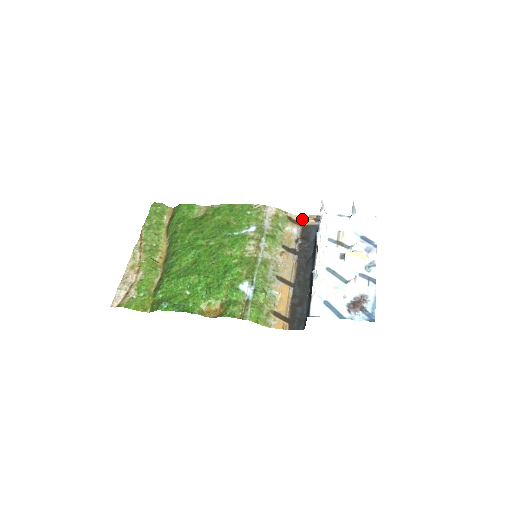
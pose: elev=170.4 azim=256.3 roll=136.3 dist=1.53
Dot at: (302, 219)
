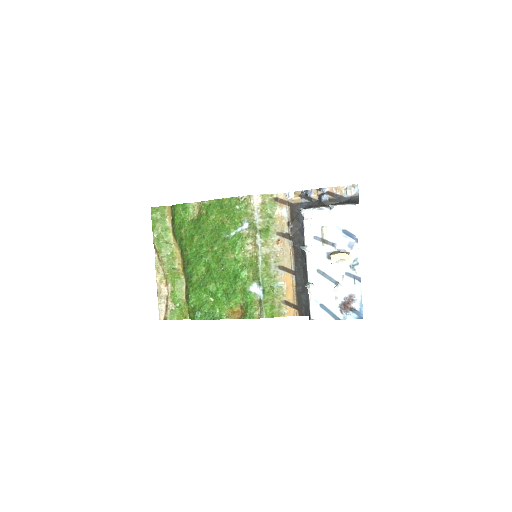
Dot at: (288, 197)
